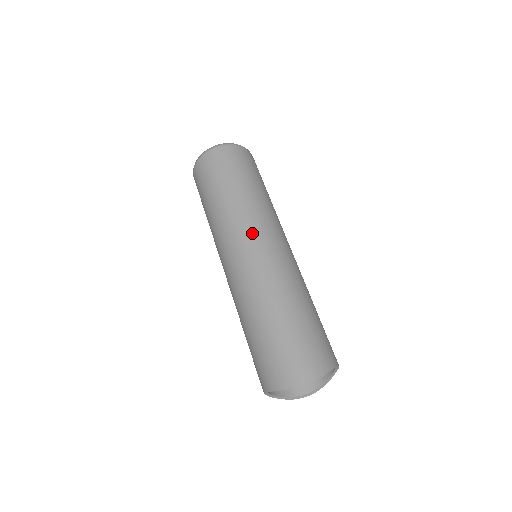
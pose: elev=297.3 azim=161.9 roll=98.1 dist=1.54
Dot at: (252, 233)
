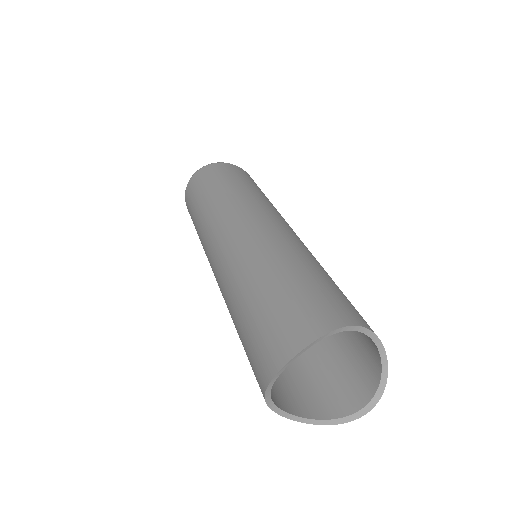
Dot at: (224, 223)
